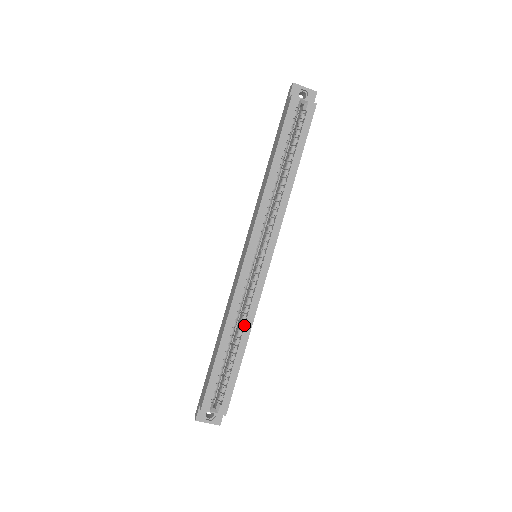
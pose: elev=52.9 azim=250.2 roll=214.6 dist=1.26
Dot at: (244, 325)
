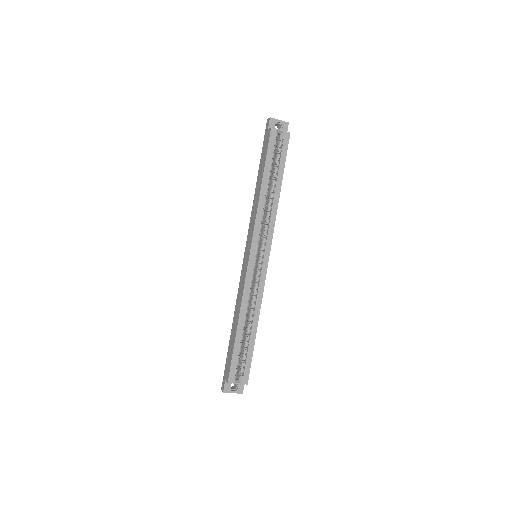
Dot at: (254, 311)
